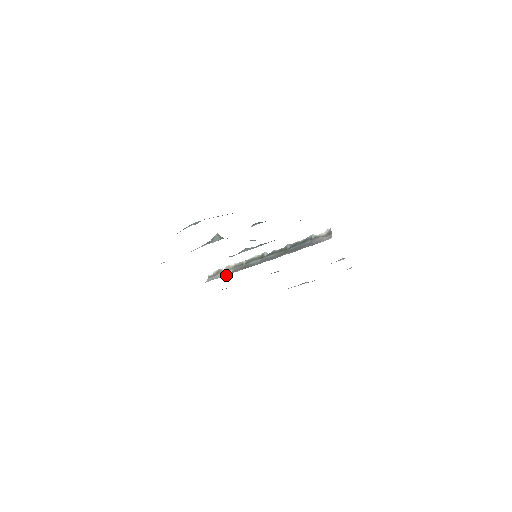
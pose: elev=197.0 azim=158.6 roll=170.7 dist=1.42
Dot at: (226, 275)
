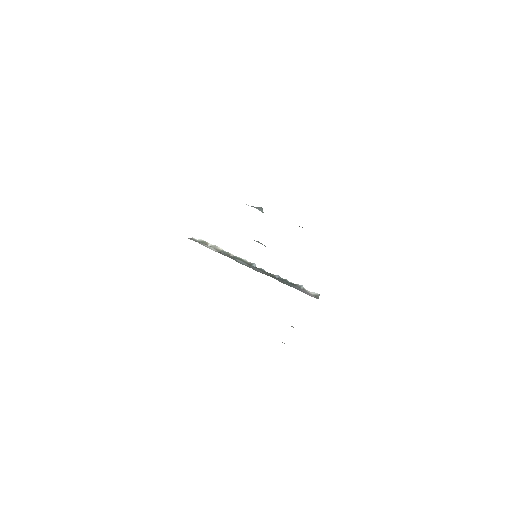
Dot at: (211, 249)
